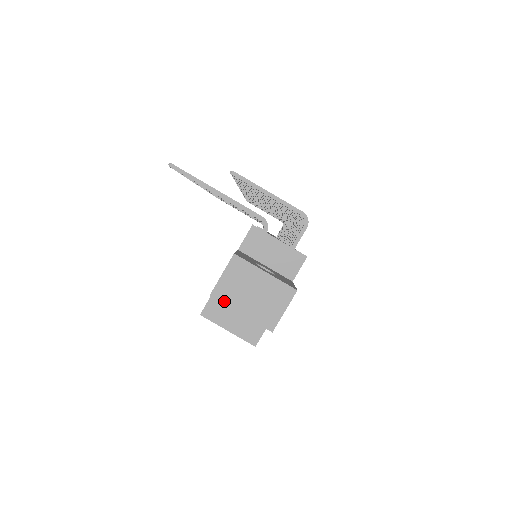
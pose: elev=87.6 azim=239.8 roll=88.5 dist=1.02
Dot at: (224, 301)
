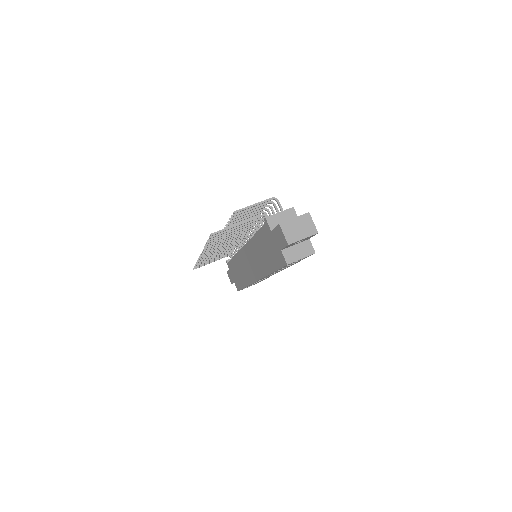
Dot at: (294, 241)
